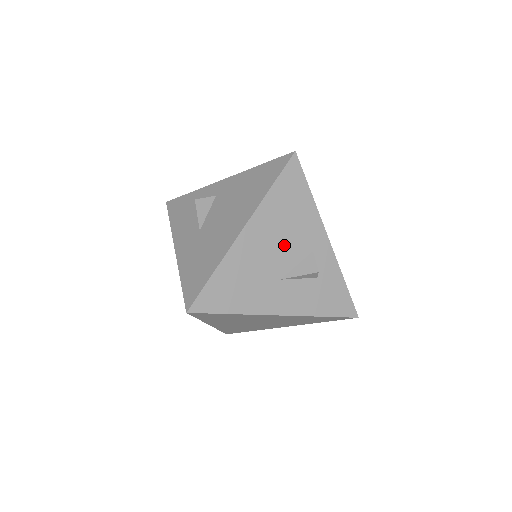
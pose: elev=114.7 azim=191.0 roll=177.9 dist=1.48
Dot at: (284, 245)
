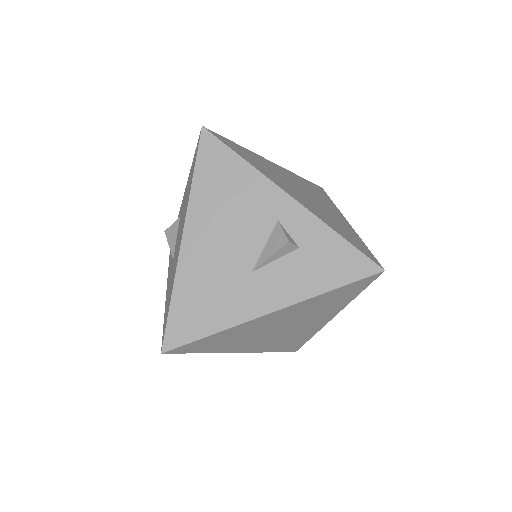
Dot at: (238, 231)
